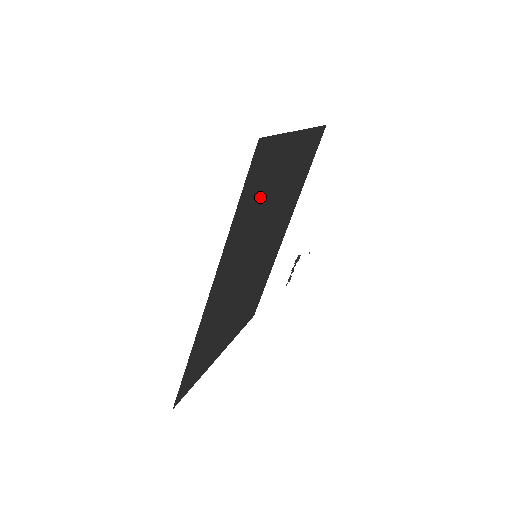
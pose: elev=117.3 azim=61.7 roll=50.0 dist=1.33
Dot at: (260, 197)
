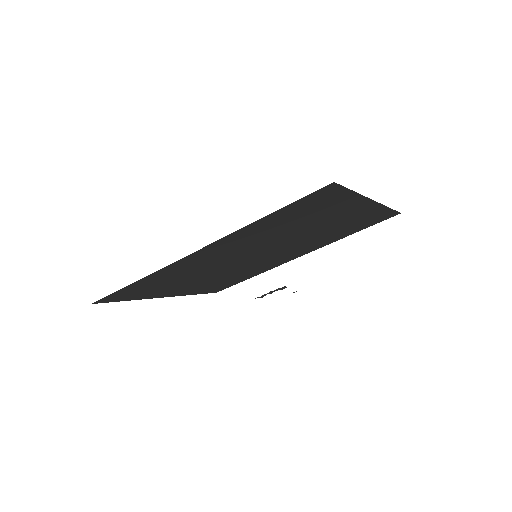
Dot at: (297, 220)
